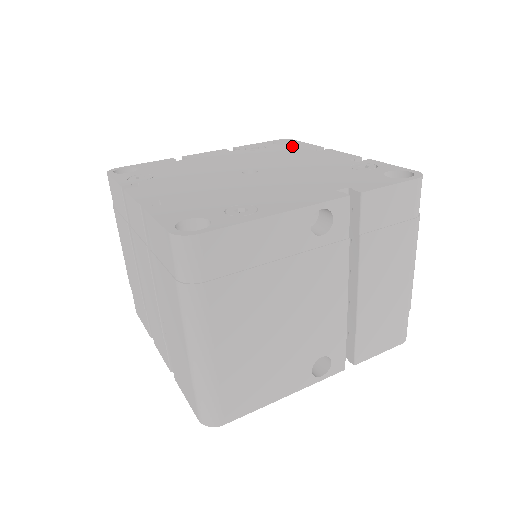
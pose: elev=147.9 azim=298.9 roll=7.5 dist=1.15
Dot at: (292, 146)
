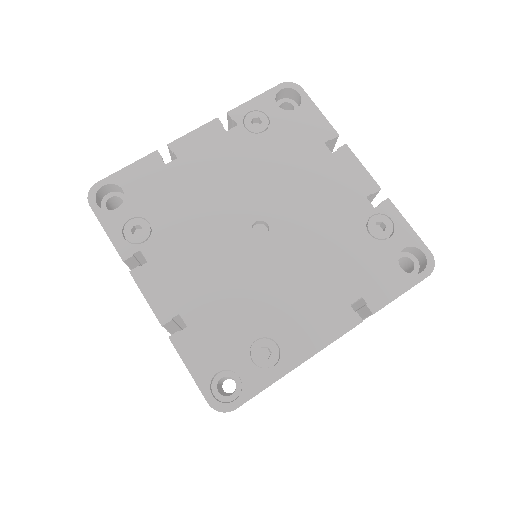
Dot at: (301, 123)
